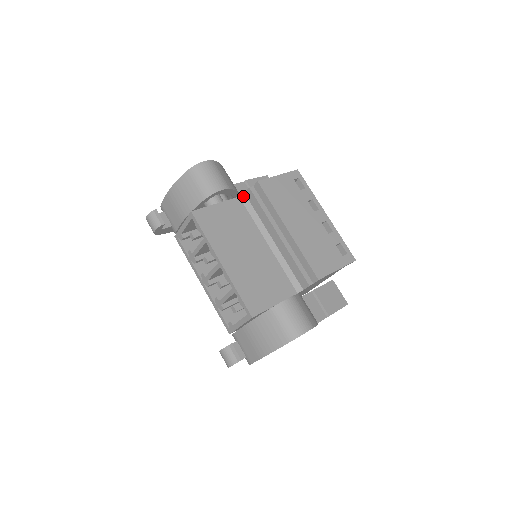
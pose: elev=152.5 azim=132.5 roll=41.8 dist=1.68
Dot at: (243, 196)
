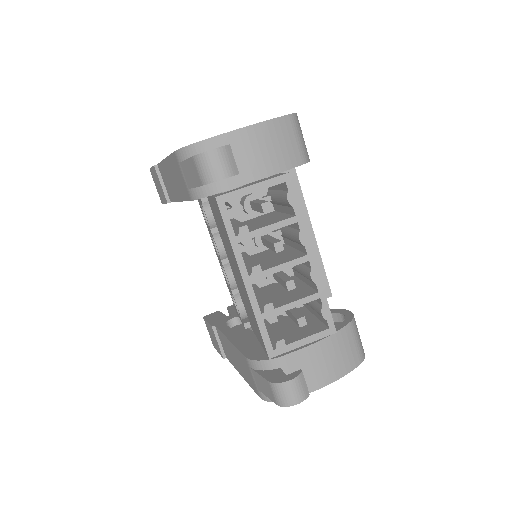
Dot at: occluded
